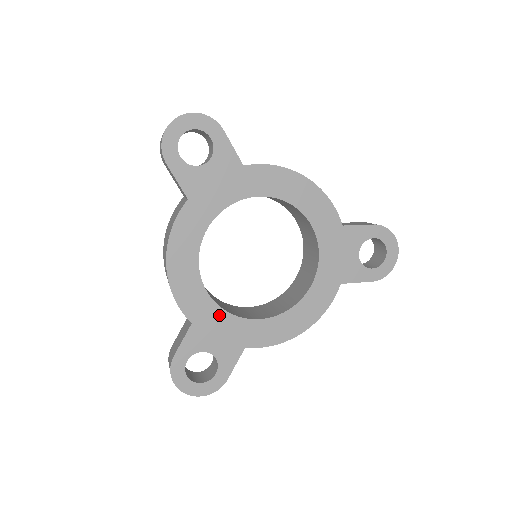
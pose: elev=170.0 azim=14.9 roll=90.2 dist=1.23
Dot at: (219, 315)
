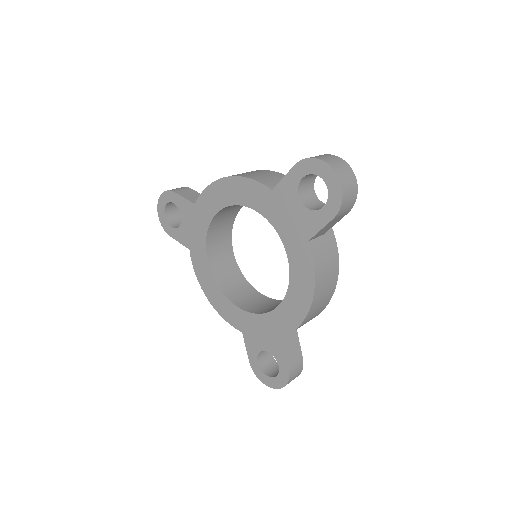
Dot at: (251, 318)
